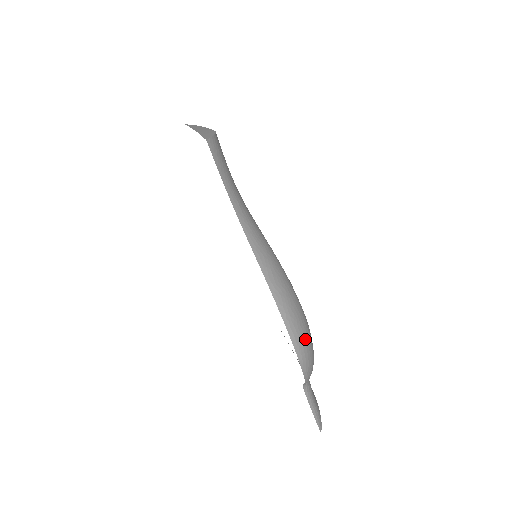
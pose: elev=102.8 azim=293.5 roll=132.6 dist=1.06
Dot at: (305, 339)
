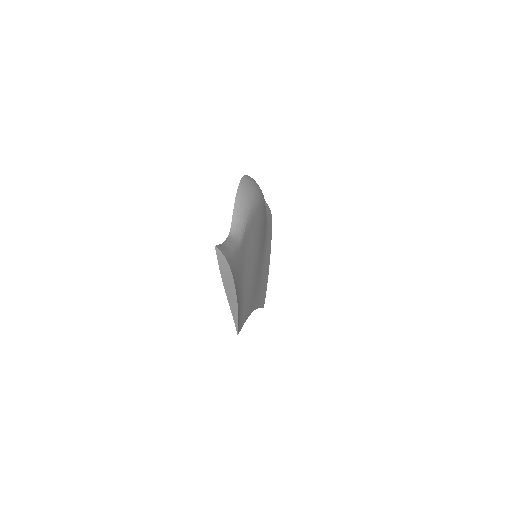
Dot at: (253, 183)
